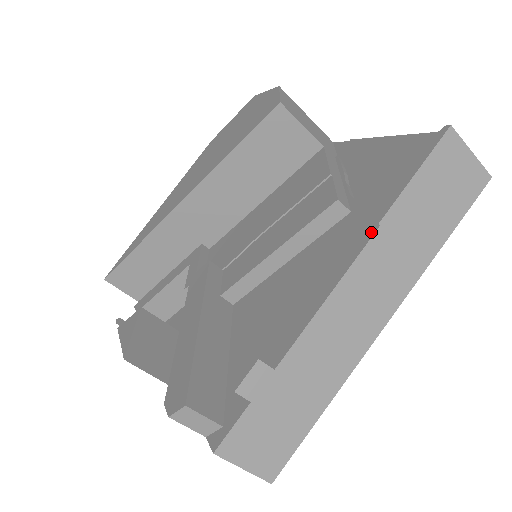
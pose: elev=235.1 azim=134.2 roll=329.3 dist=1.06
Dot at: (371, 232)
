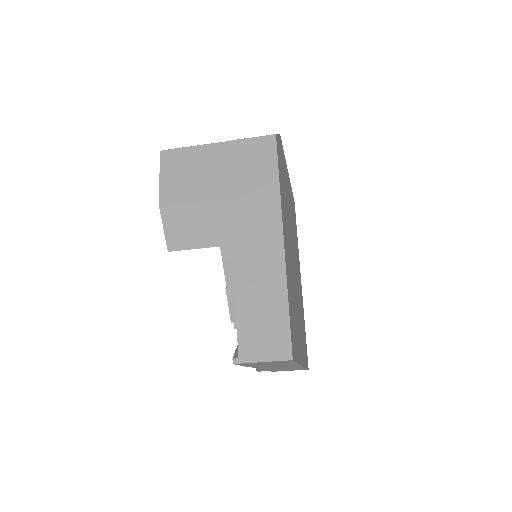
Dot at: occluded
